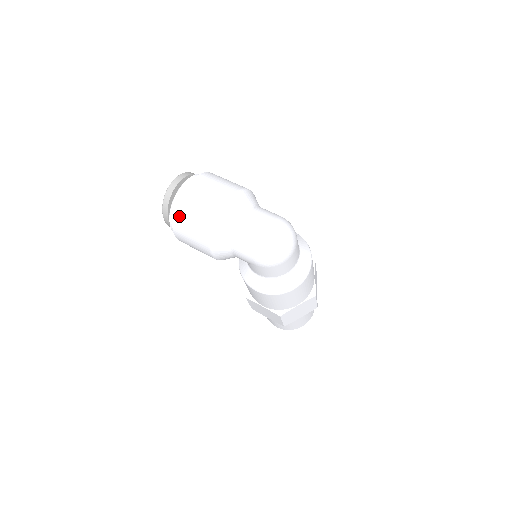
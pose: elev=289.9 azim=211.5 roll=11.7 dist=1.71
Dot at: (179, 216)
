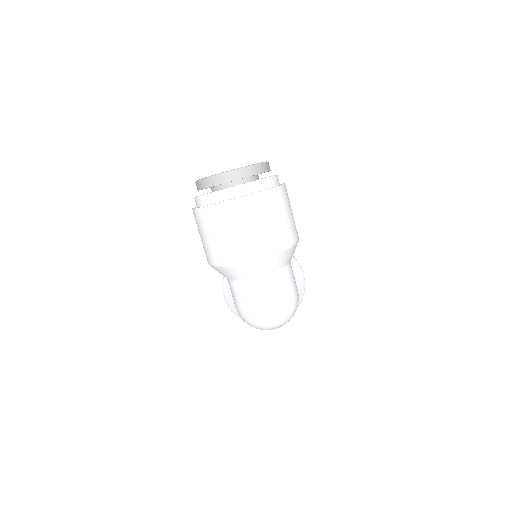
Dot at: (207, 216)
